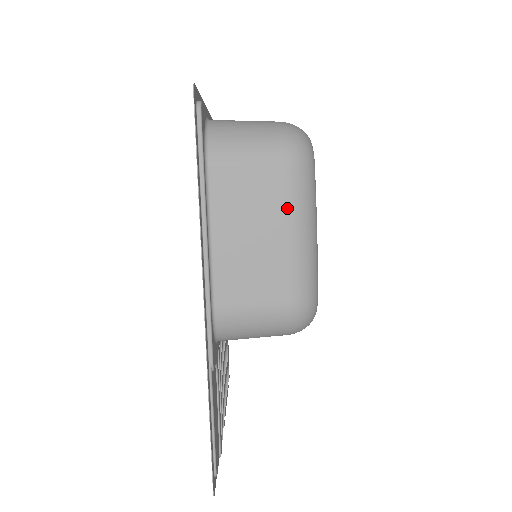
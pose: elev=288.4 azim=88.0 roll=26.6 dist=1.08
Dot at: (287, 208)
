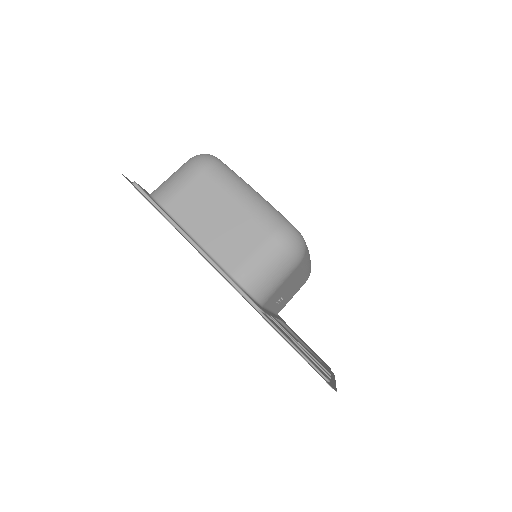
Dot at: (222, 189)
